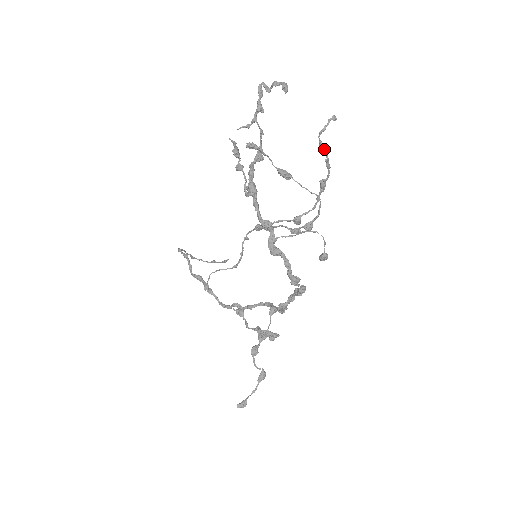
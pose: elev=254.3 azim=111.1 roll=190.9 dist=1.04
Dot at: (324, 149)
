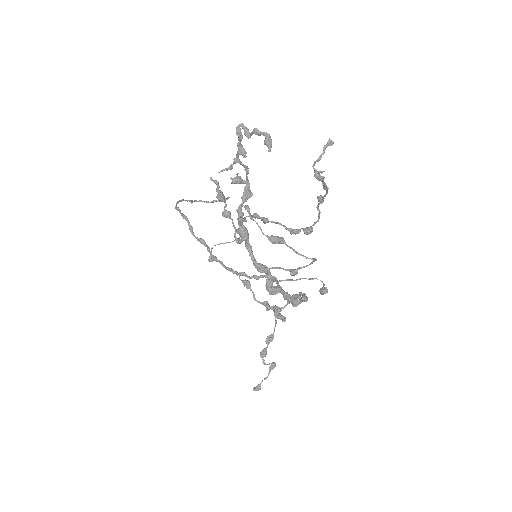
Dot at: (320, 179)
